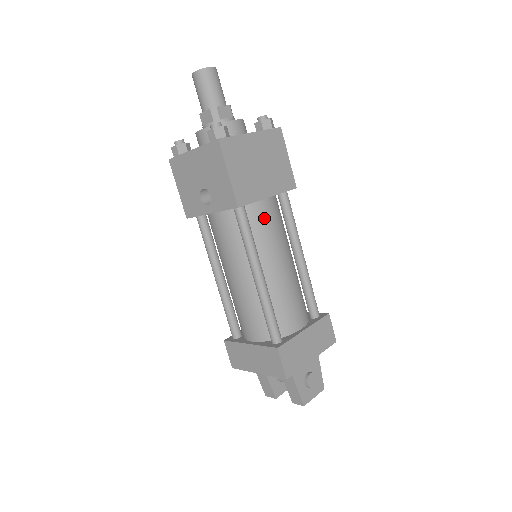
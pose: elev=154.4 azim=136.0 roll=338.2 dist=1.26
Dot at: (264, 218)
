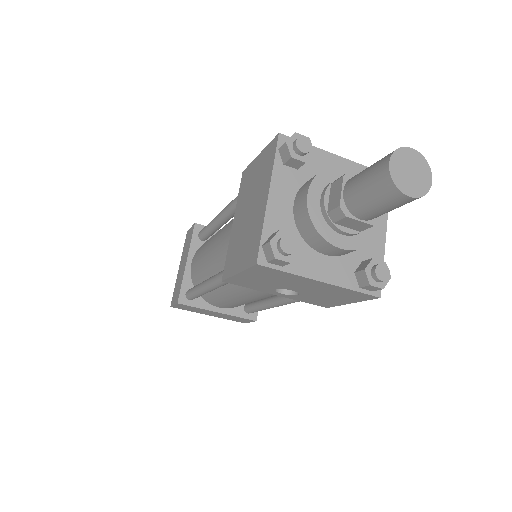
Dot at: occluded
